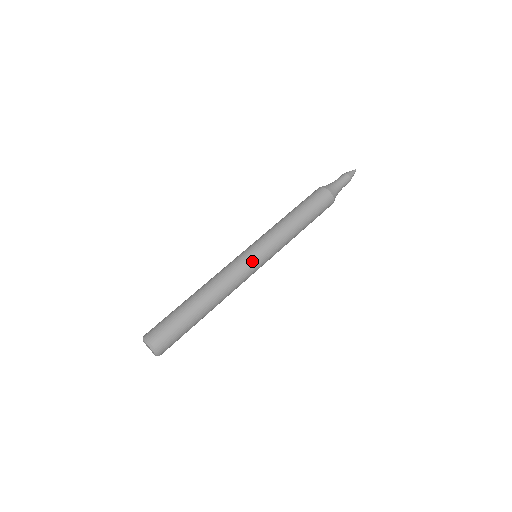
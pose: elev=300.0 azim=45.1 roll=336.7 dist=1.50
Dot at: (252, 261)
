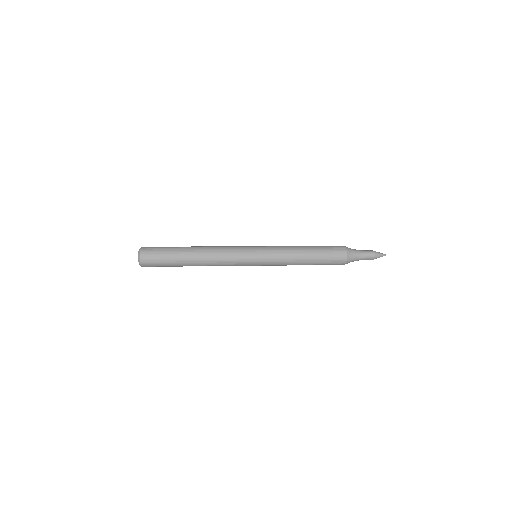
Dot at: (247, 249)
